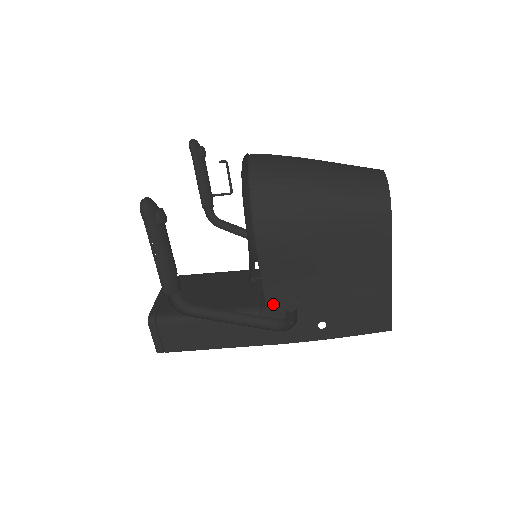
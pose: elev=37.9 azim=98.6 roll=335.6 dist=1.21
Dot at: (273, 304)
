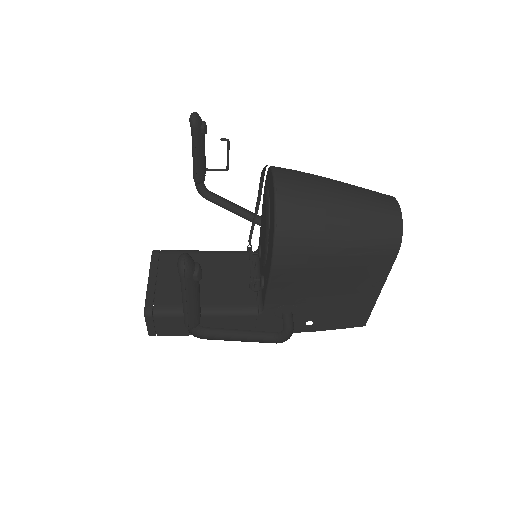
Dot at: (271, 309)
